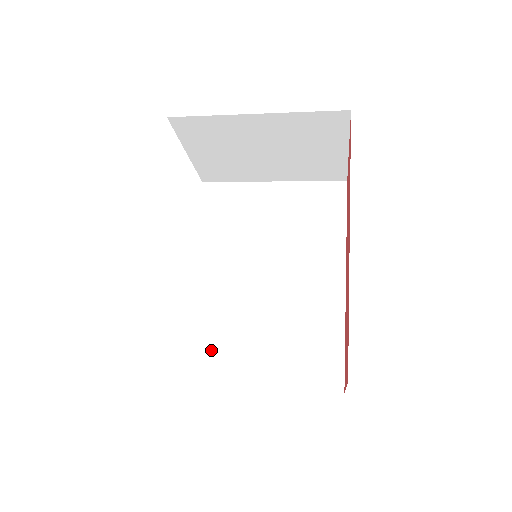
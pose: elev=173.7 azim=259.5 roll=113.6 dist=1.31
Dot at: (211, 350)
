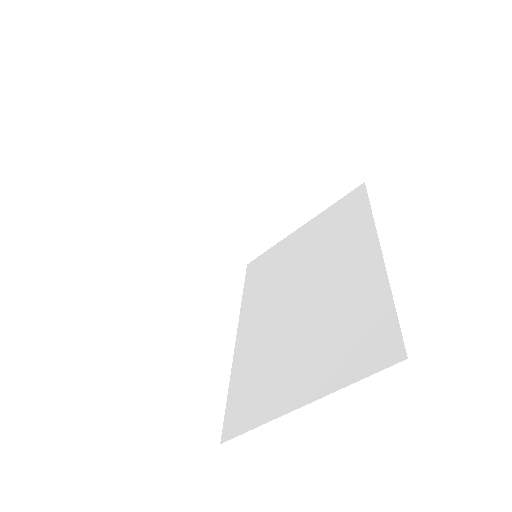
Dot at: (254, 393)
